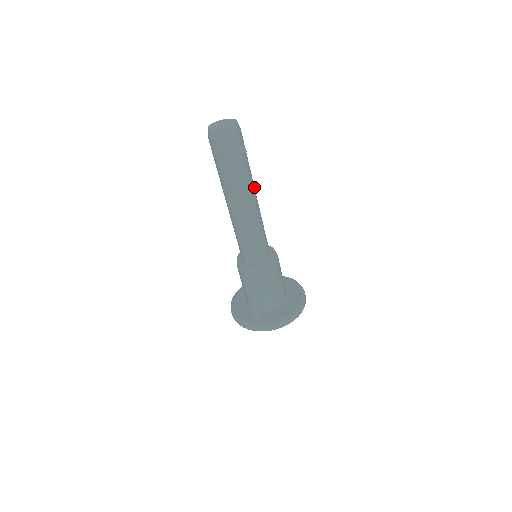
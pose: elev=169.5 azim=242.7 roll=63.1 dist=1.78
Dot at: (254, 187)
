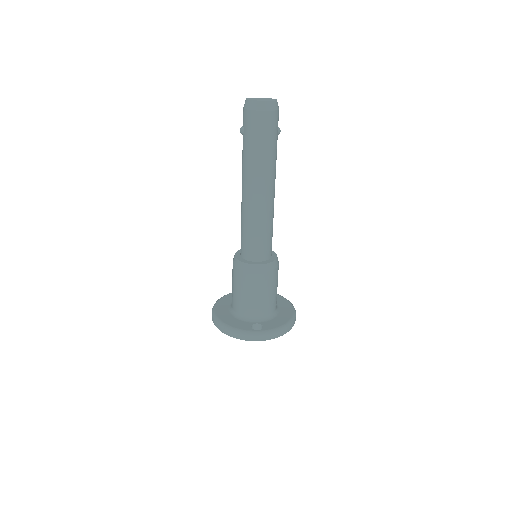
Dot at: occluded
